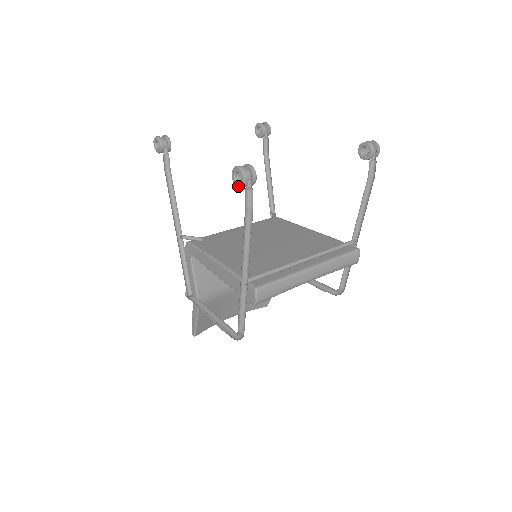
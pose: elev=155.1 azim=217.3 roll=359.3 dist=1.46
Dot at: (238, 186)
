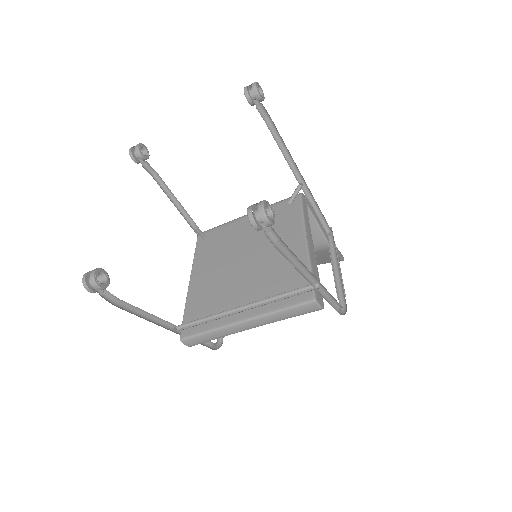
Dot at: occluded
